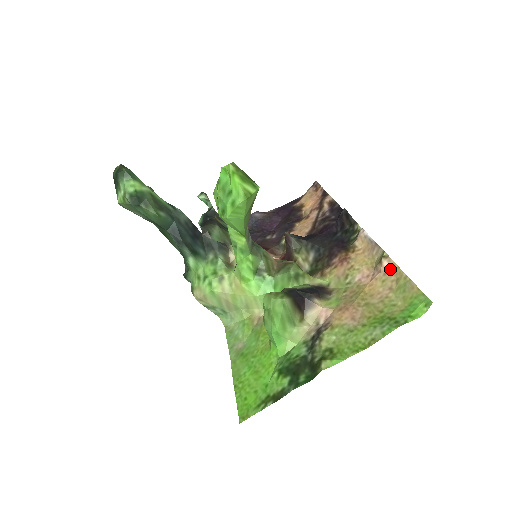
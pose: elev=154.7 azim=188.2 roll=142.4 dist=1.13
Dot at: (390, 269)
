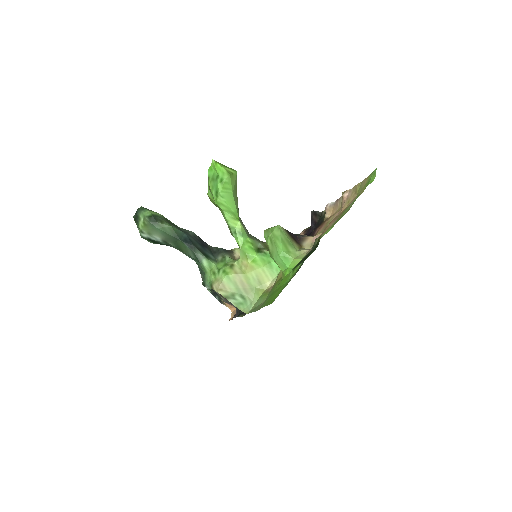
Dot at: (349, 194)
